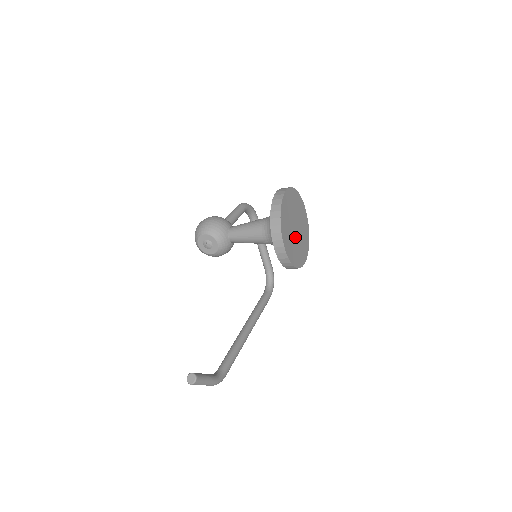
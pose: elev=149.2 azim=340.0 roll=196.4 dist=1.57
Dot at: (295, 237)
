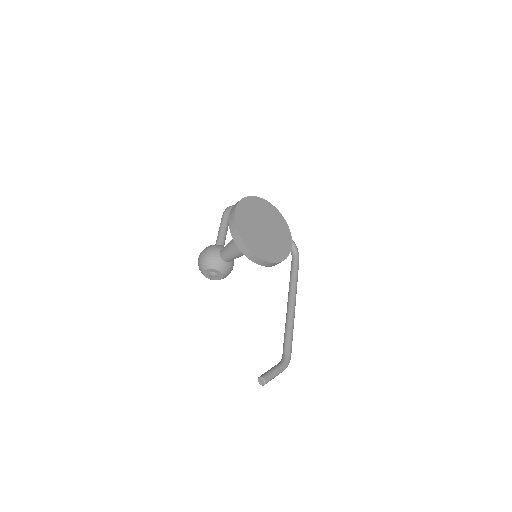
Dot at: (268, 237)
